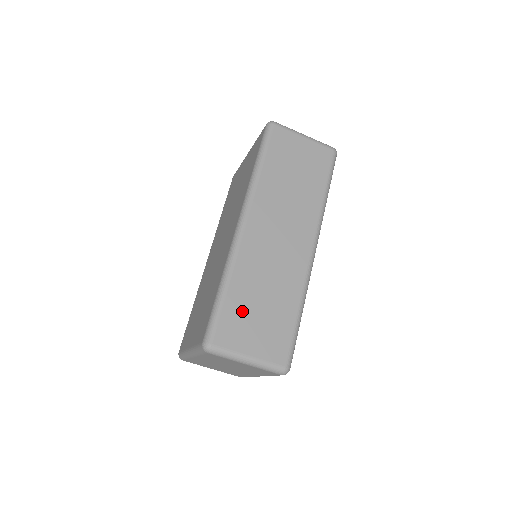
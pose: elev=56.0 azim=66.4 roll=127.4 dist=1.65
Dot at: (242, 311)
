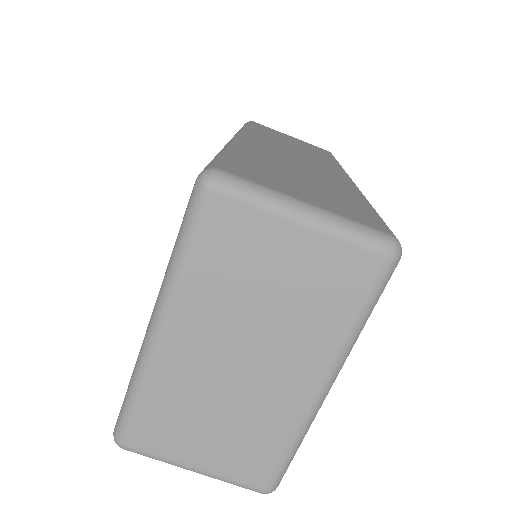
Dot at: (268, 170)
